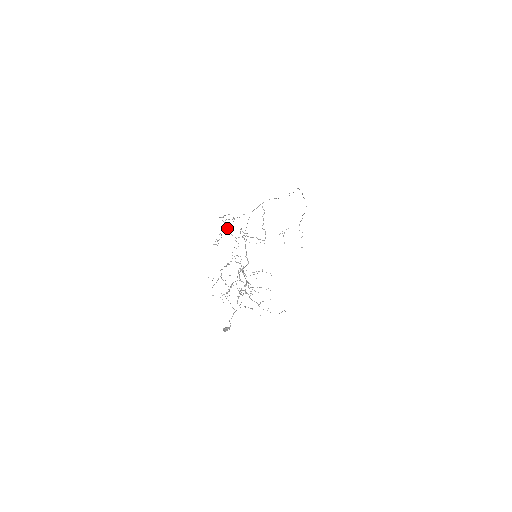
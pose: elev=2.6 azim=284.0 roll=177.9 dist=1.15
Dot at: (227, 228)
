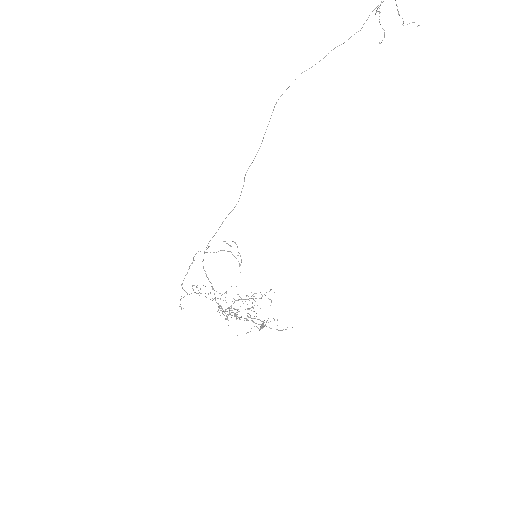
Dot at: occluded
